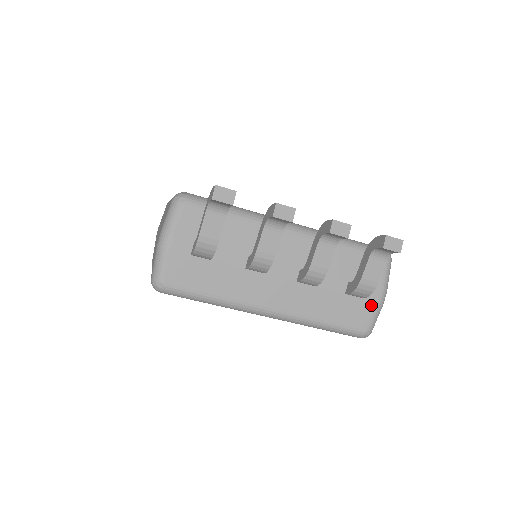
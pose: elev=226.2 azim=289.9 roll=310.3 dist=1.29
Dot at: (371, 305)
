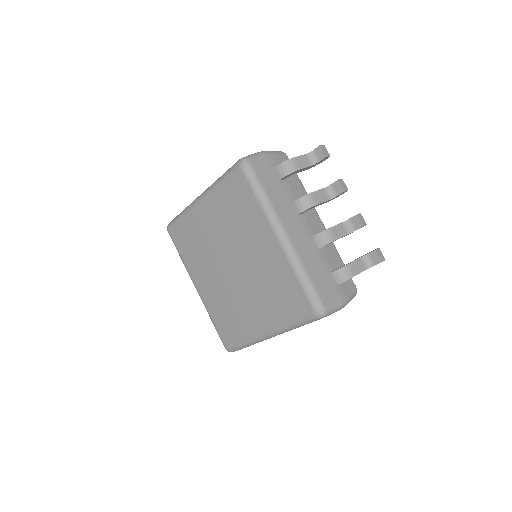
Dot at: (337, 297)
